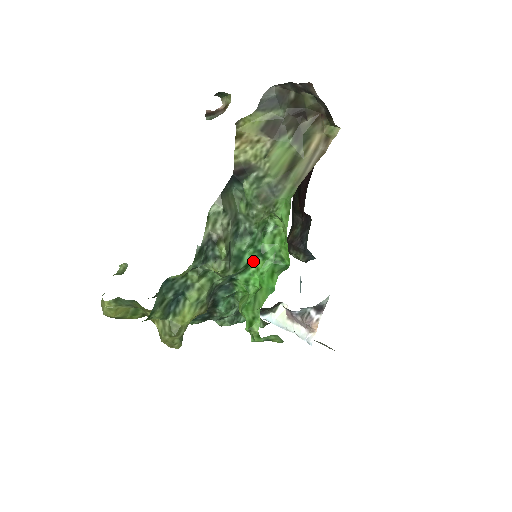
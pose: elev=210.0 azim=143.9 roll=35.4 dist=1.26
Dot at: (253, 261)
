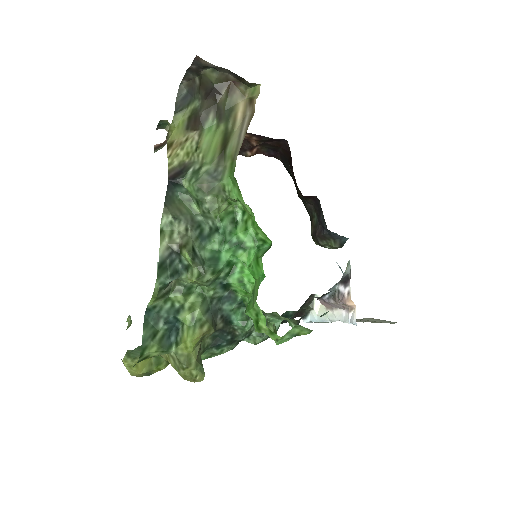
Dot at: (234, 257)
